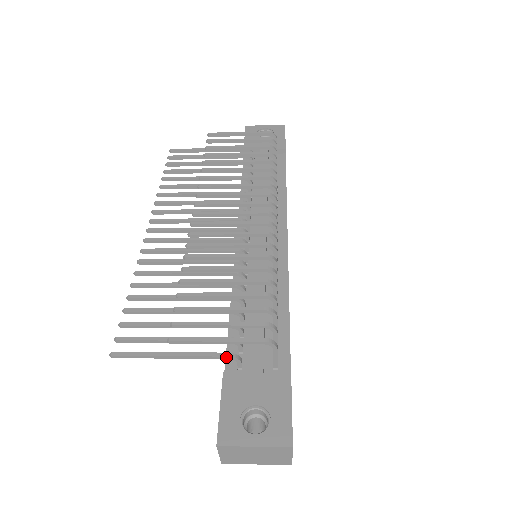
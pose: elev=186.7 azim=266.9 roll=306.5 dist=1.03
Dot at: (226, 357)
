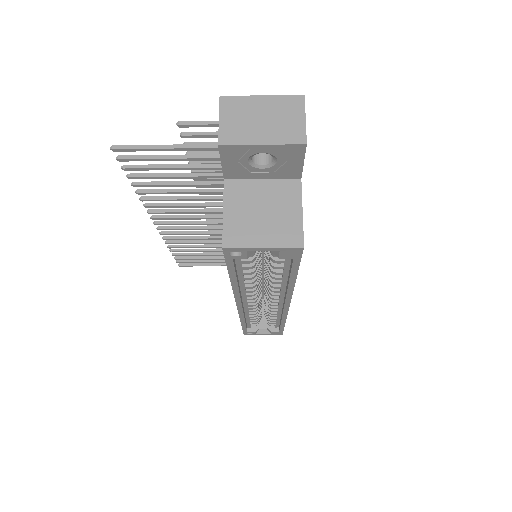
Dot at: occluded
